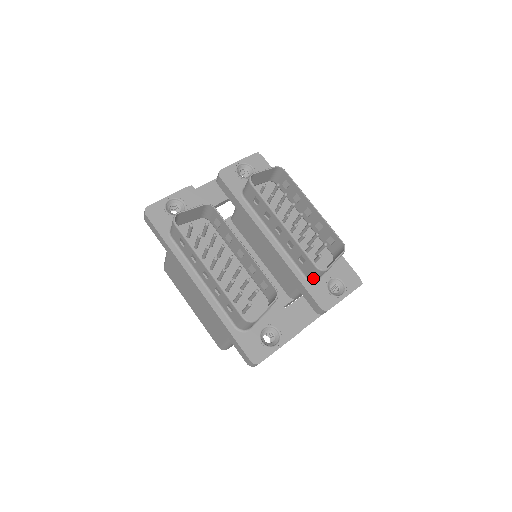
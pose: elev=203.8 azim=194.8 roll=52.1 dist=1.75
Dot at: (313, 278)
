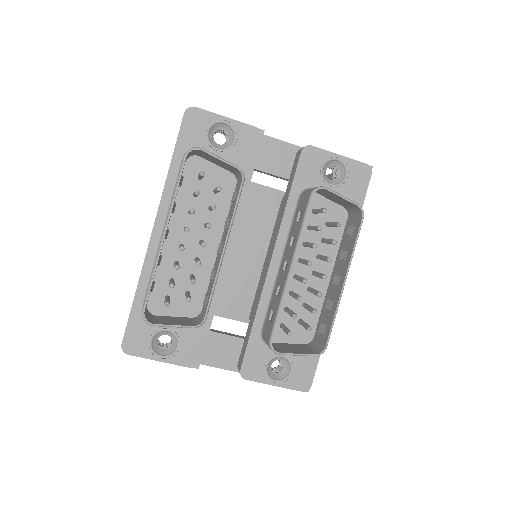
Dot at: occluded
